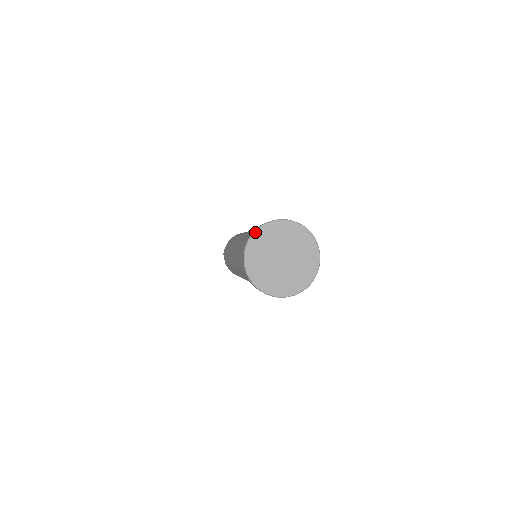
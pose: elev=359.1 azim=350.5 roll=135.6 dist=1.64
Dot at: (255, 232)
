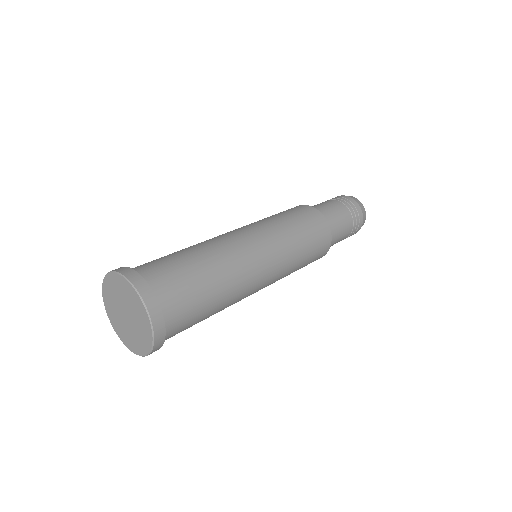
Dot at: (113, 272)
